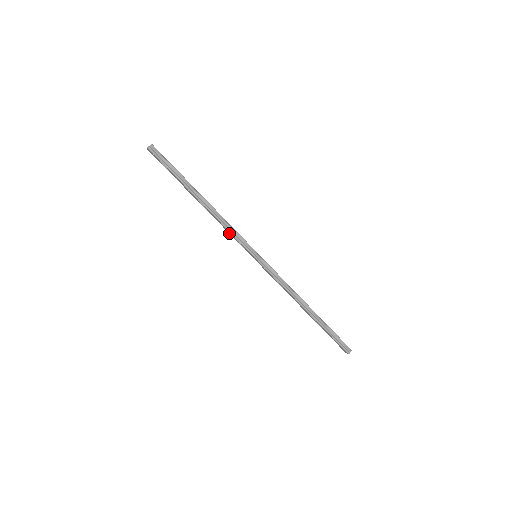
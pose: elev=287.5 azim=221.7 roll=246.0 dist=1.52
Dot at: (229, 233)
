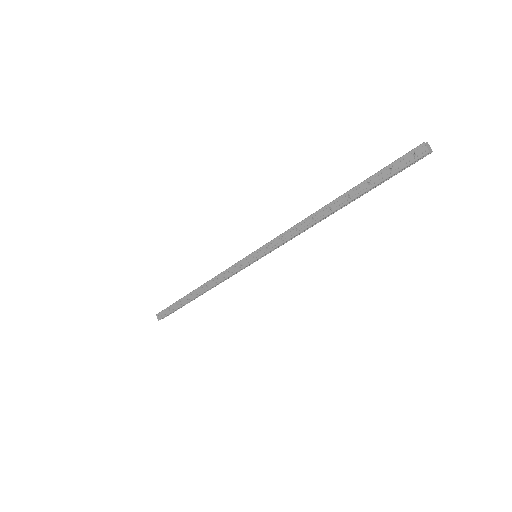
Dot at: (227, 277)
